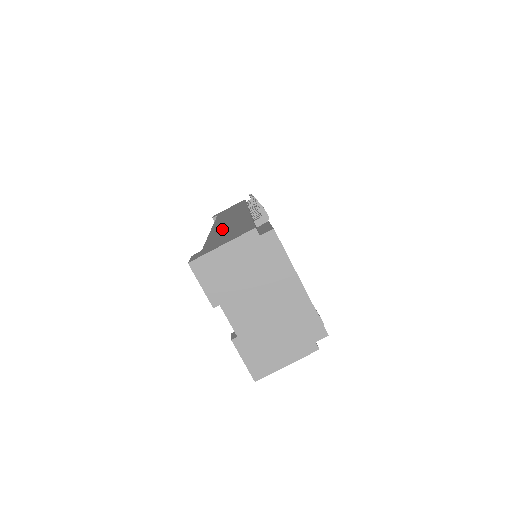
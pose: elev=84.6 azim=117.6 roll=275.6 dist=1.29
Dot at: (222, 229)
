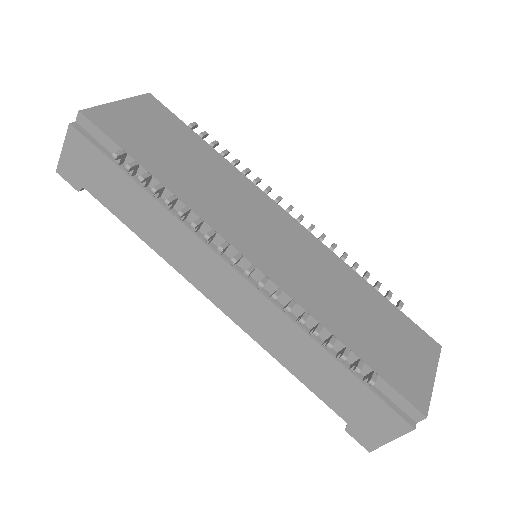
Dot at: (292, 358)
